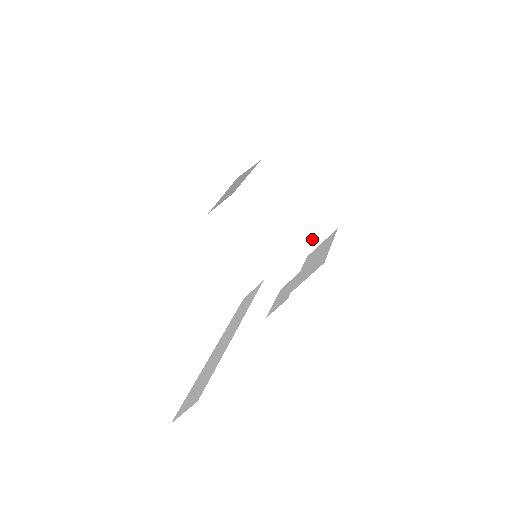
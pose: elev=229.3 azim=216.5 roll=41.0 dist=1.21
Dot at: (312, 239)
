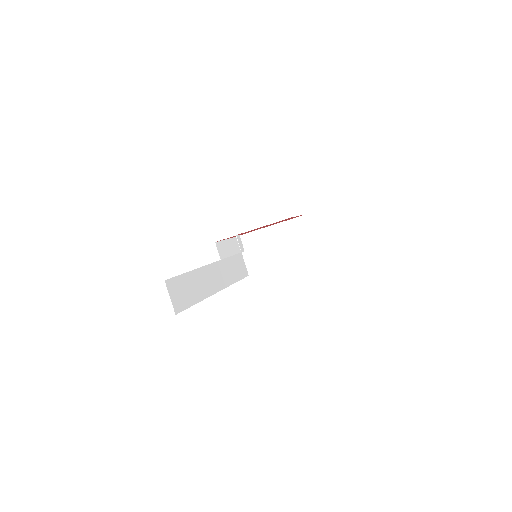
Dot at: (307, 237)
